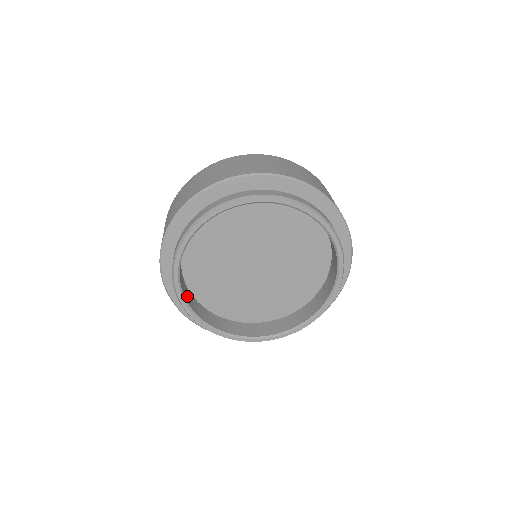
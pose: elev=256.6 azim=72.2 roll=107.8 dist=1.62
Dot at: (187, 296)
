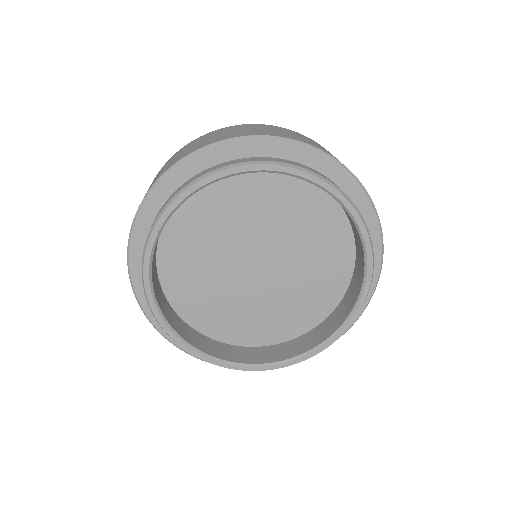
Dot at: (155, 249)
